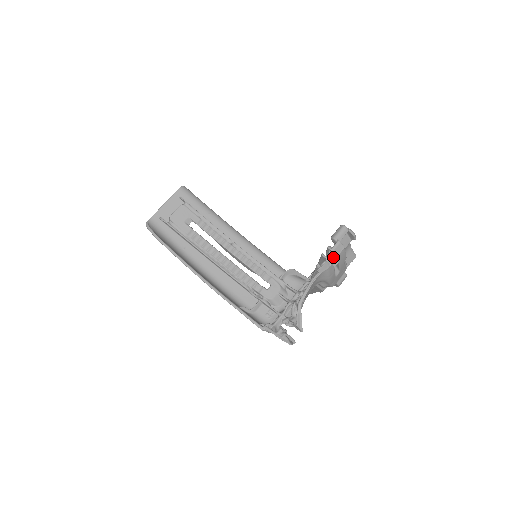
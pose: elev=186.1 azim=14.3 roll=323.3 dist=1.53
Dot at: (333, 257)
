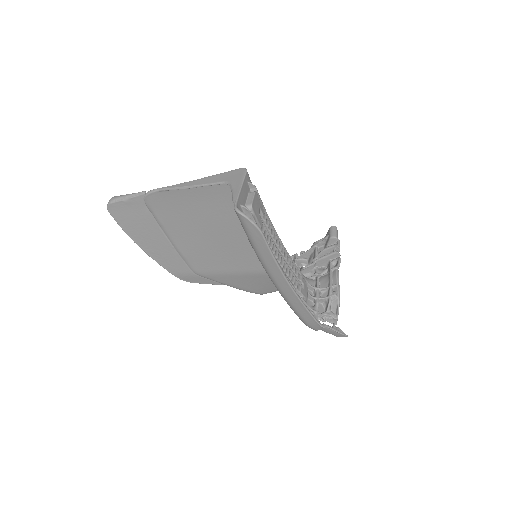
Dot at: occluded
